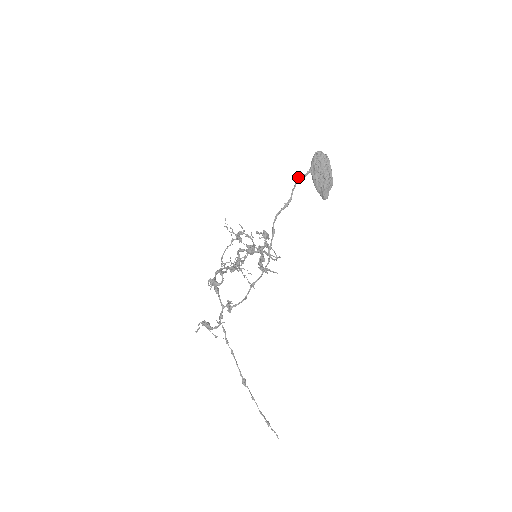
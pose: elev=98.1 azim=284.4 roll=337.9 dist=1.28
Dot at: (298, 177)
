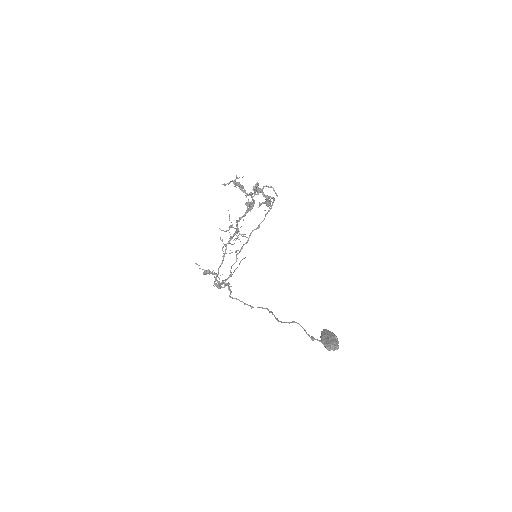
Dot at: occluded
